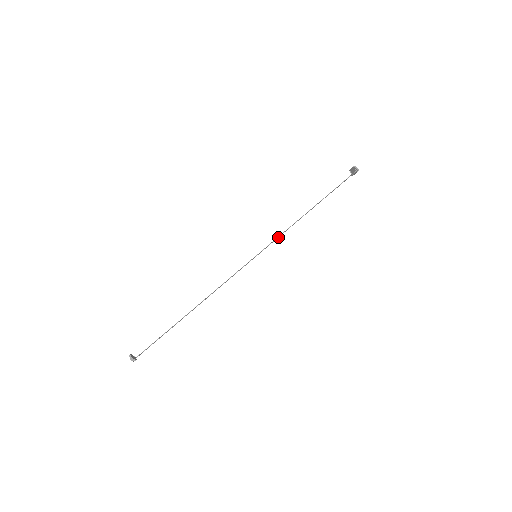
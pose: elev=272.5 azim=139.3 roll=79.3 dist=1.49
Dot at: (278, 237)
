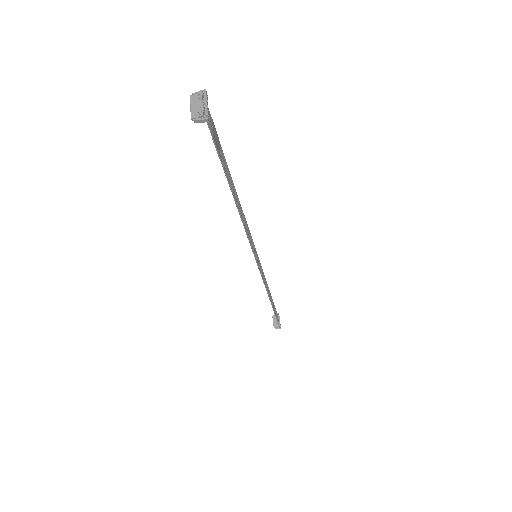
Dot at: (247, 227)
